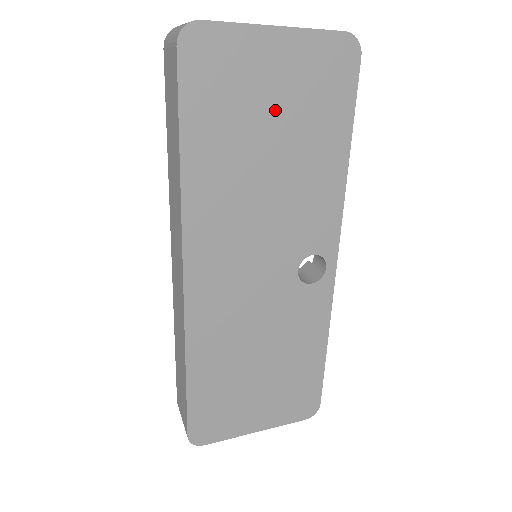
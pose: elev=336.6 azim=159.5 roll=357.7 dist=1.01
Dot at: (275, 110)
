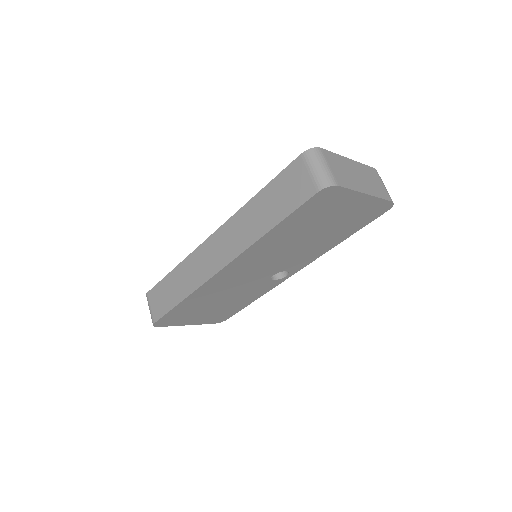
Dot at: (331, 221)
